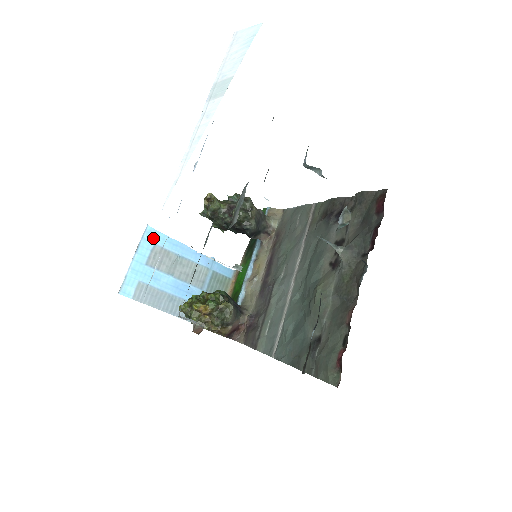
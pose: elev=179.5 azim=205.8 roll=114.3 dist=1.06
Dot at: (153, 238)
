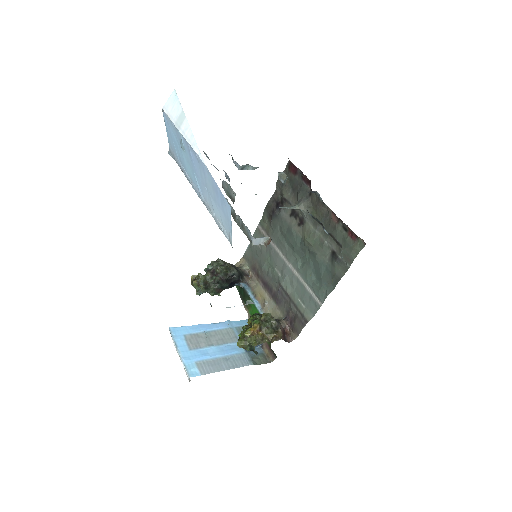
Dot at: (179, 333)
